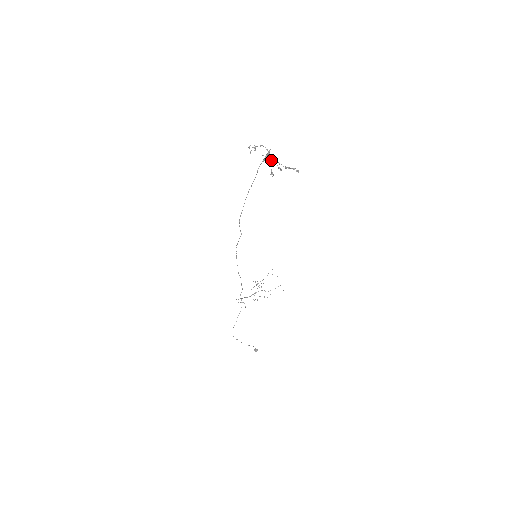
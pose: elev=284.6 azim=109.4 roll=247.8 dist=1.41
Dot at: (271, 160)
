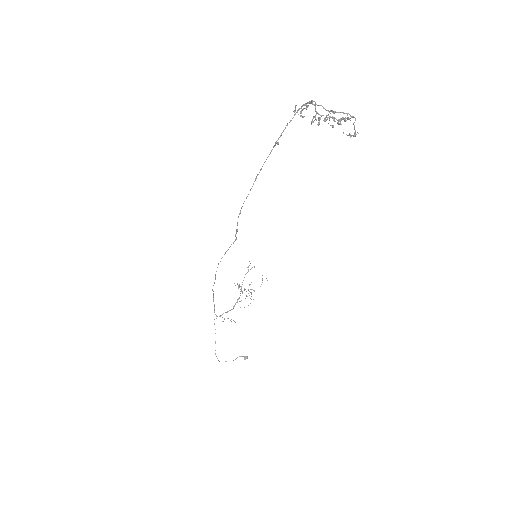
Dot at: (350, 115)
